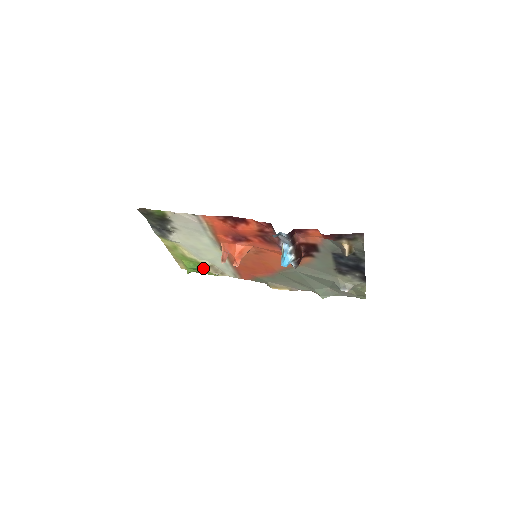
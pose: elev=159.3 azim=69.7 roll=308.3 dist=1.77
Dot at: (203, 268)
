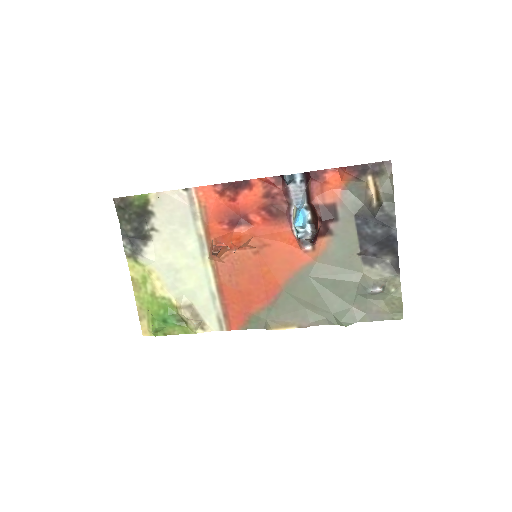
Dot at: (176, 318)
